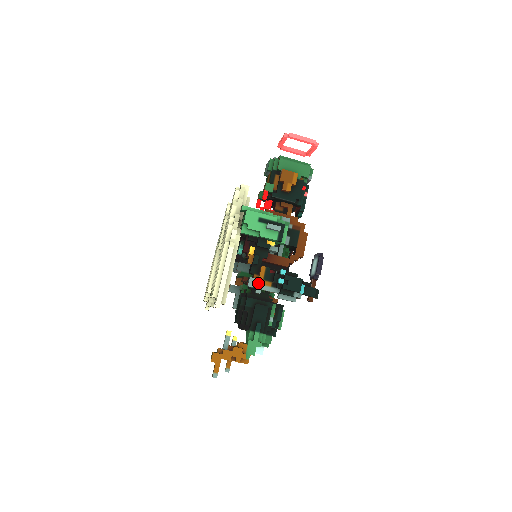
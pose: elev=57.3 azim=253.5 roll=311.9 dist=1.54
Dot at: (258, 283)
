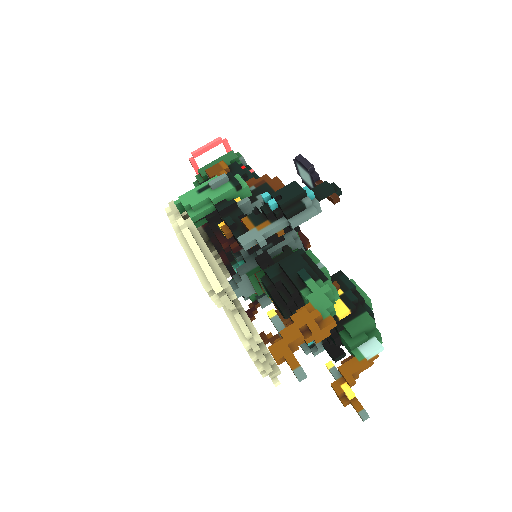
Dot at: (252, 234)
